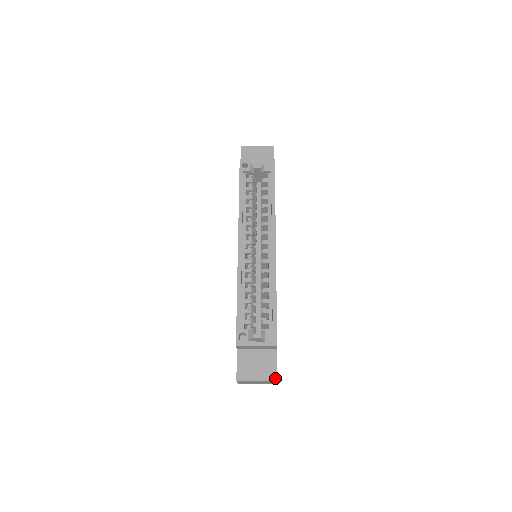
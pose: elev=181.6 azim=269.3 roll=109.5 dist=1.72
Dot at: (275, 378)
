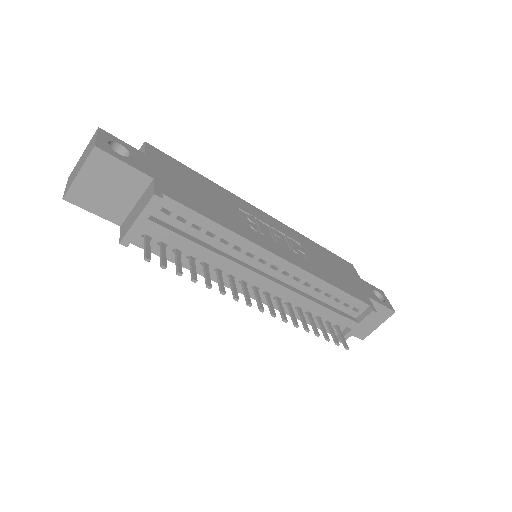
Dot at: (102, 132)
